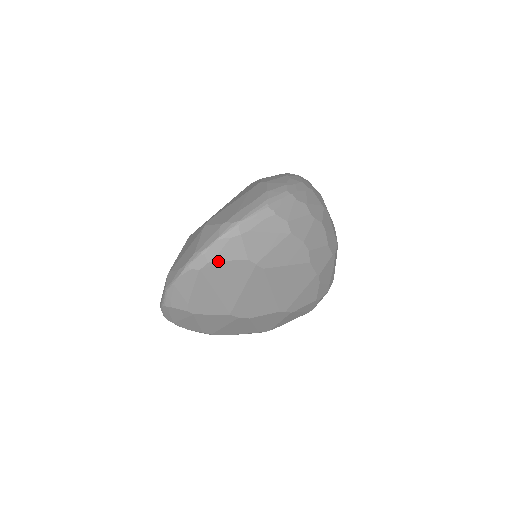
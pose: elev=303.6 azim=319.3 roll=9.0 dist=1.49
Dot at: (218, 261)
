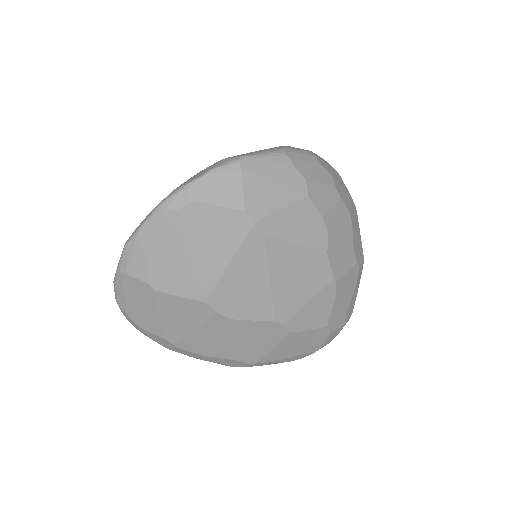
Dot at: (204, 203)
